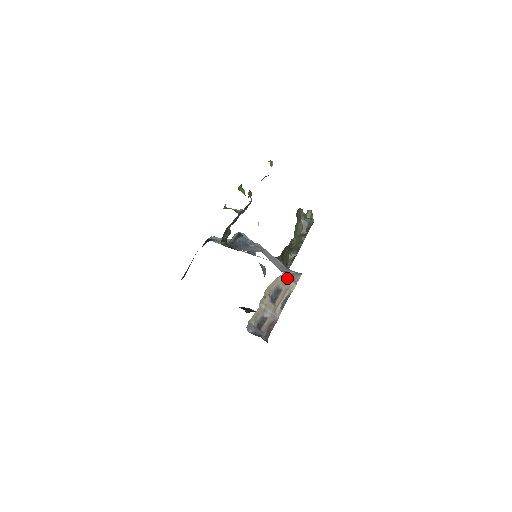
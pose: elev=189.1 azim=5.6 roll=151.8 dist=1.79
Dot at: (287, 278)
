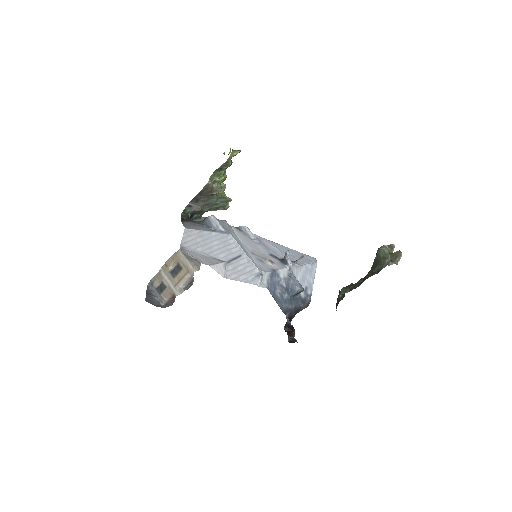
Dot at: (185, 258)
